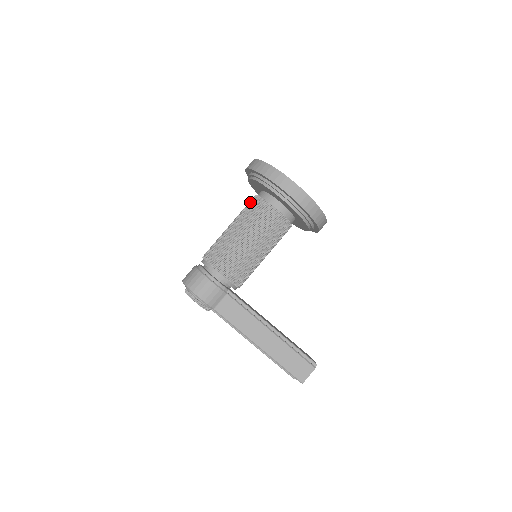
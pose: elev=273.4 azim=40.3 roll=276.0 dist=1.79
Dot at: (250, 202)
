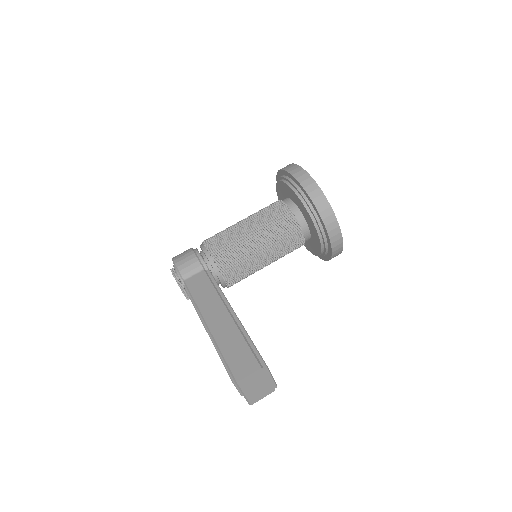
Dot at: occluded
